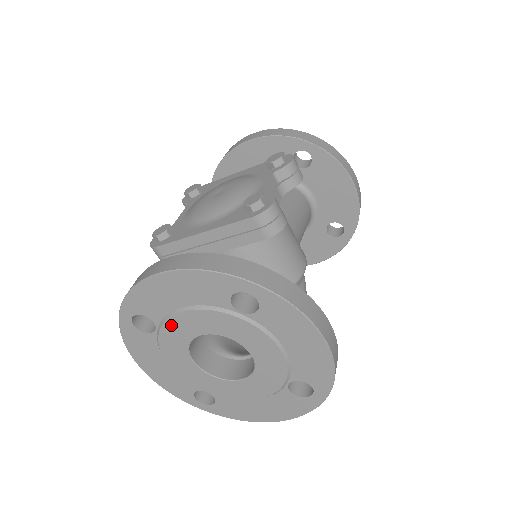
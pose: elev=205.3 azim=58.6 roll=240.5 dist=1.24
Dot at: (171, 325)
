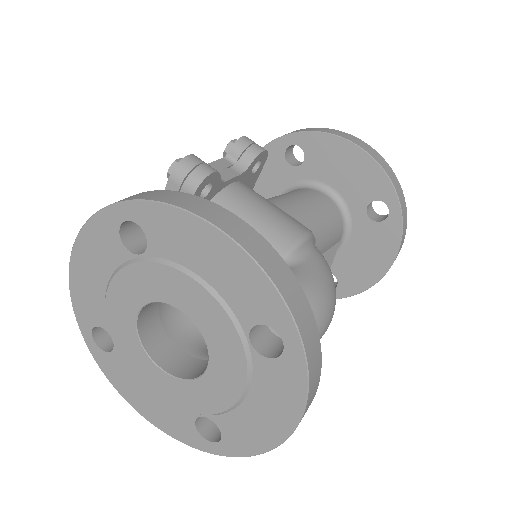
Dot at: (113, 321)
